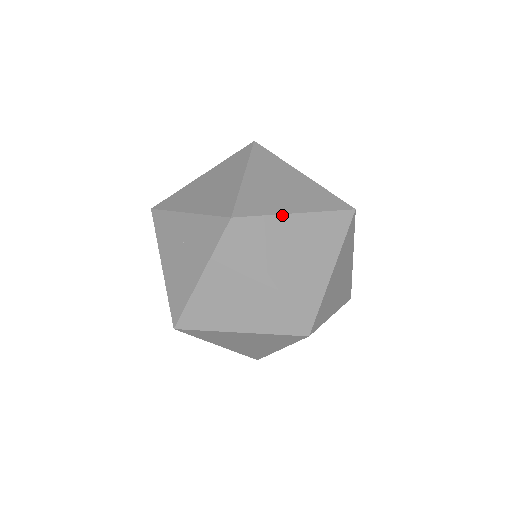
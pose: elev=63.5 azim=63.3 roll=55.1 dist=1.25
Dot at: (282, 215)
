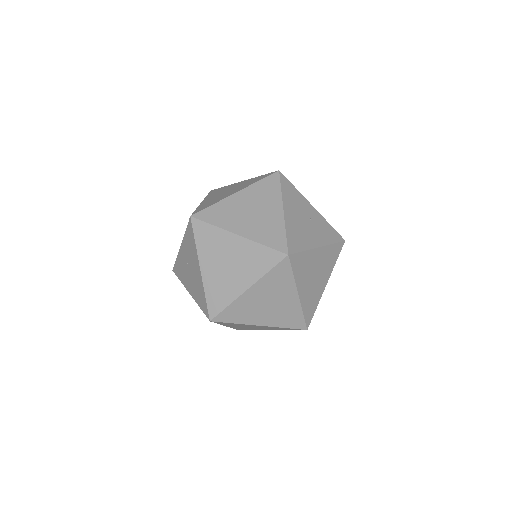
Dot at: (225, 199)
